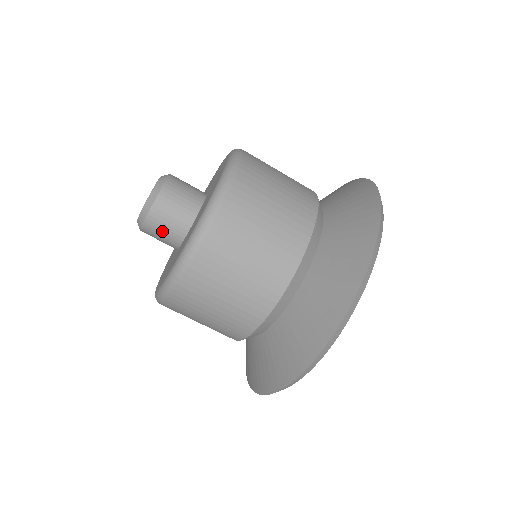
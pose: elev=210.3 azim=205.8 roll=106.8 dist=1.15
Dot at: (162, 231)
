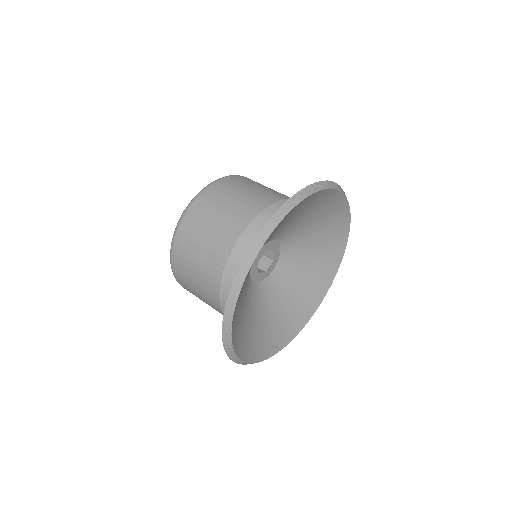
Dot at: occluded
